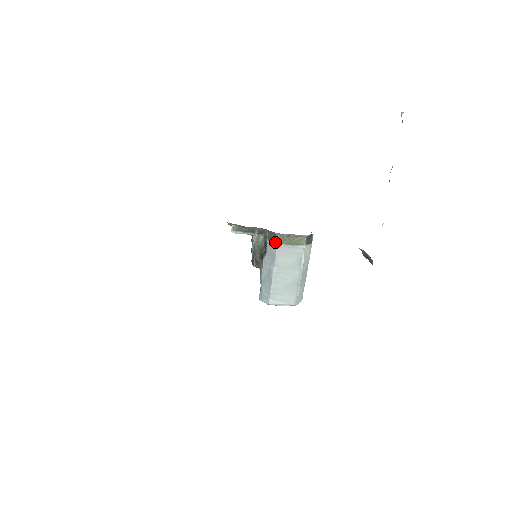
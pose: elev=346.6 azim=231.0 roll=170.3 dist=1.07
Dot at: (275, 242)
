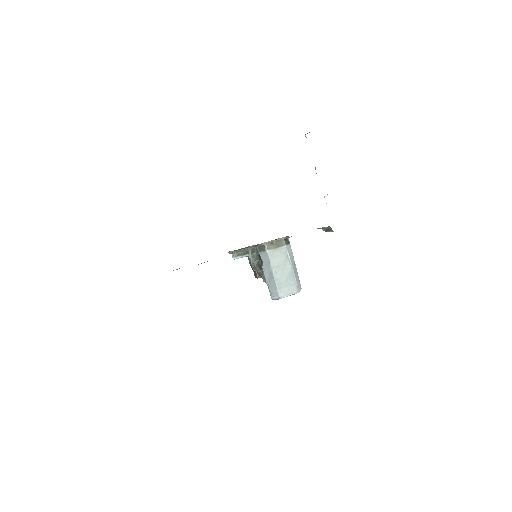
Dot at: (265, 250)
